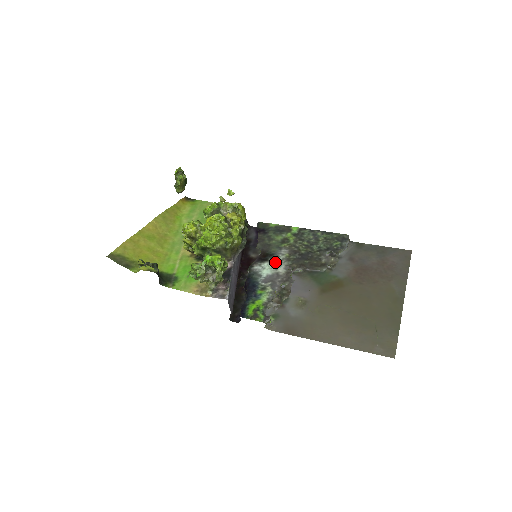
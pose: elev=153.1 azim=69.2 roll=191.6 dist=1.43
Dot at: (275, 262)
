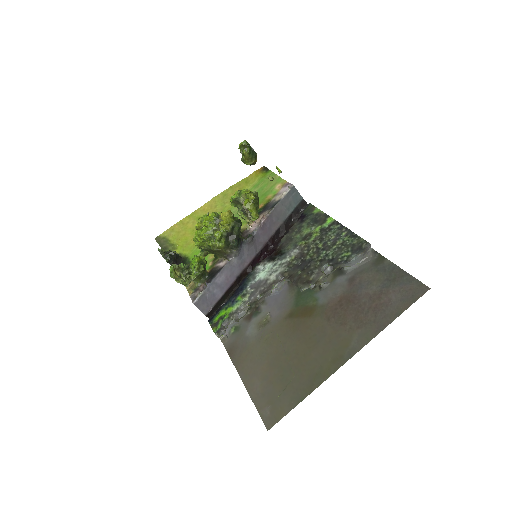
Dot at: (276, 265)
